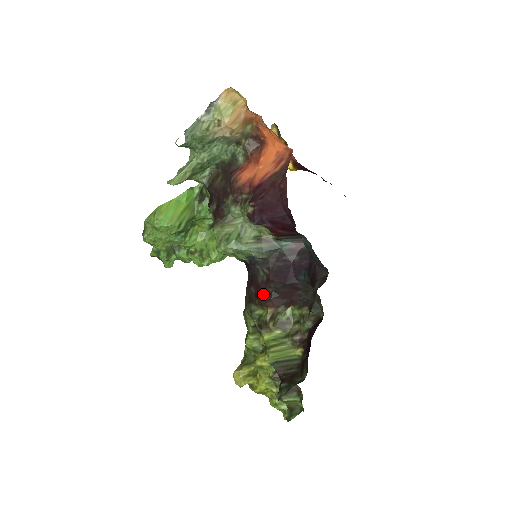
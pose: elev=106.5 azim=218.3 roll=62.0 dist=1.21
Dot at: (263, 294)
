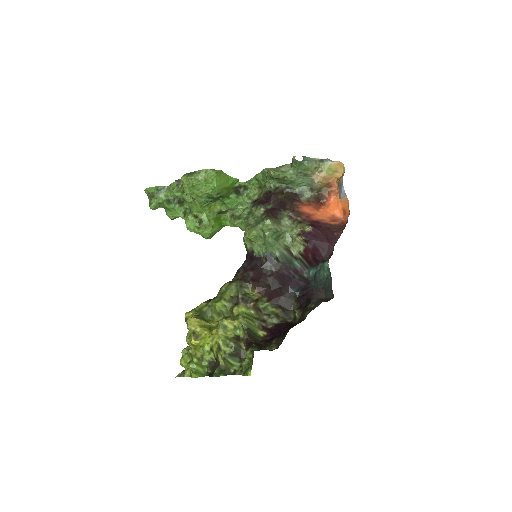
Dot at: (261, 282)
